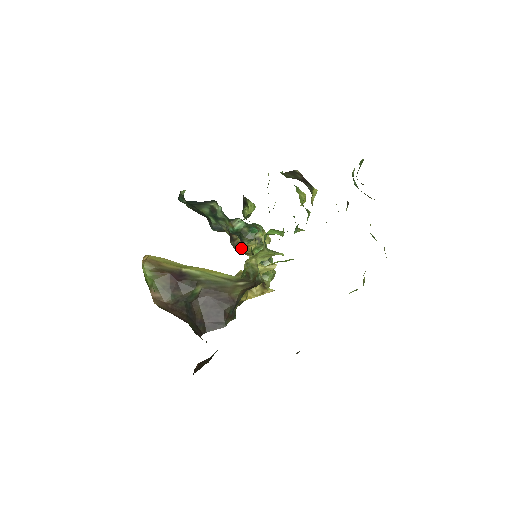
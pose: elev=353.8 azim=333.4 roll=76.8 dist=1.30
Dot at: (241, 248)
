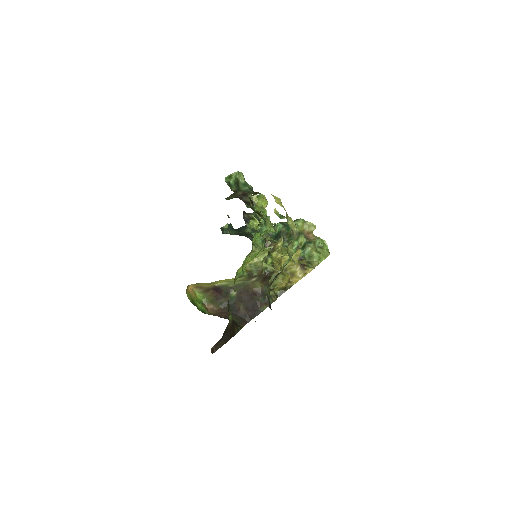
Dot at: (272, 248)
